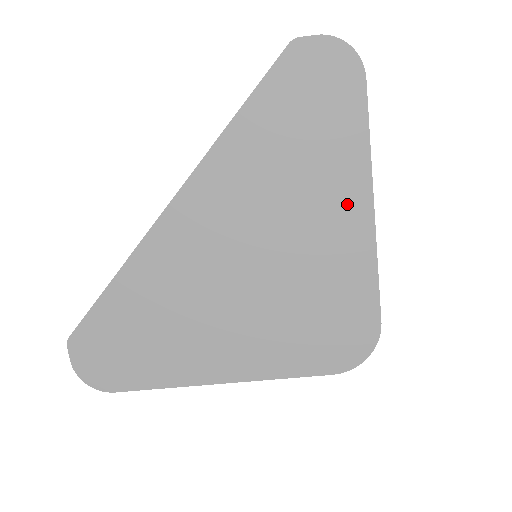
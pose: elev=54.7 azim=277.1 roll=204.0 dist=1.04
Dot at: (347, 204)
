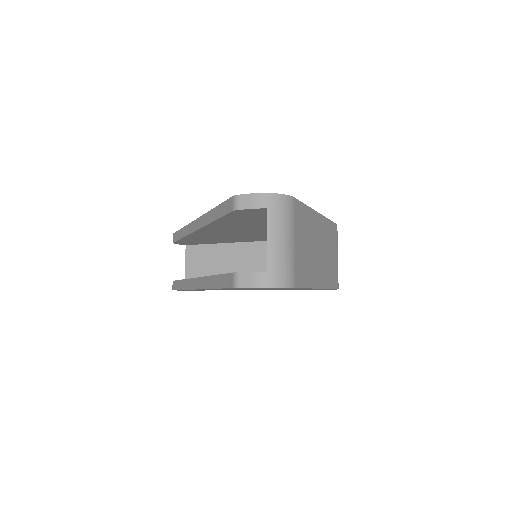
Dot at: occluded
